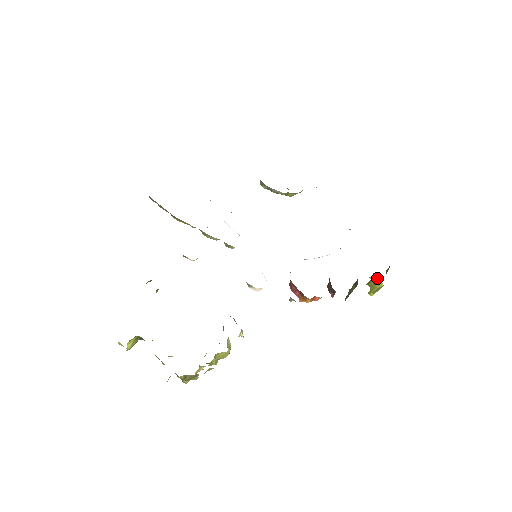
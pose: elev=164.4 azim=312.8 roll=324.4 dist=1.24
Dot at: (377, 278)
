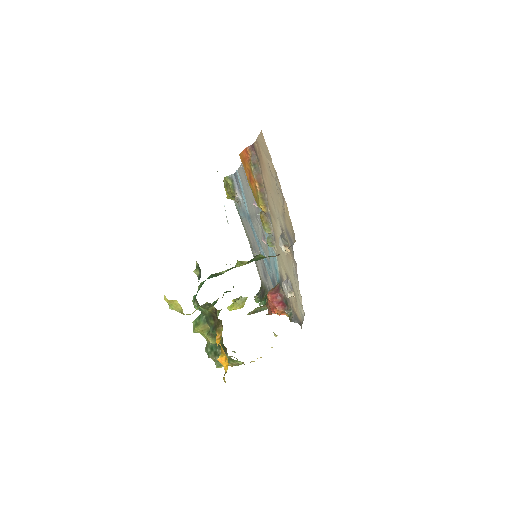
Dot at: (246, 299)
